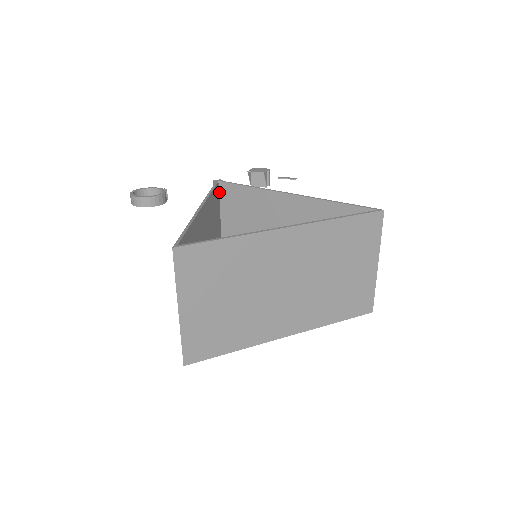
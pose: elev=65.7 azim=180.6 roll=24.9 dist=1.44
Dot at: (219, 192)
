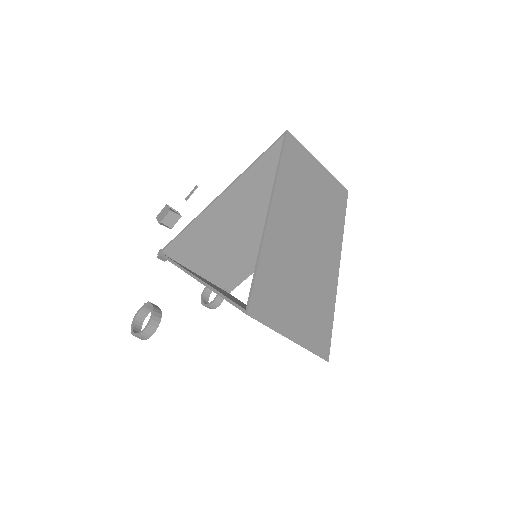
Dot at: (170, 258)
